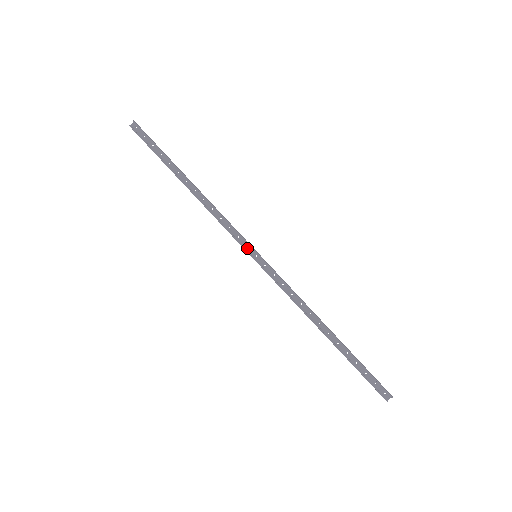
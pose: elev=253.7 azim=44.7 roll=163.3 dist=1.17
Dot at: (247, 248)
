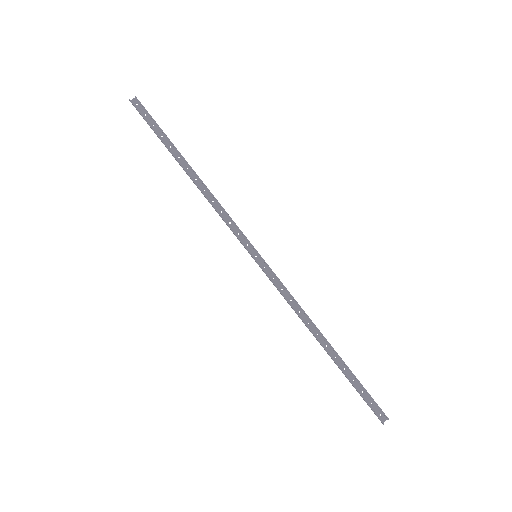
Dot at: (247, 247)
